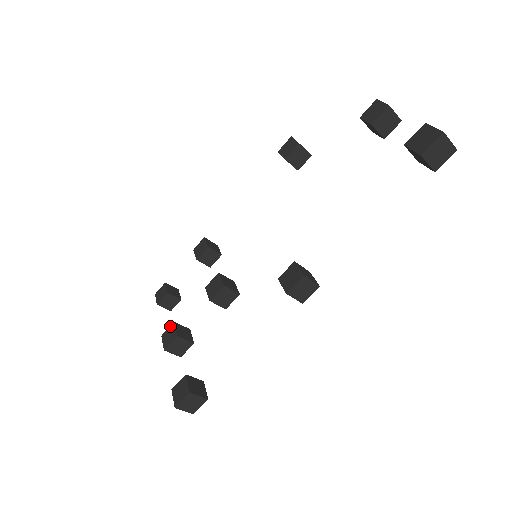
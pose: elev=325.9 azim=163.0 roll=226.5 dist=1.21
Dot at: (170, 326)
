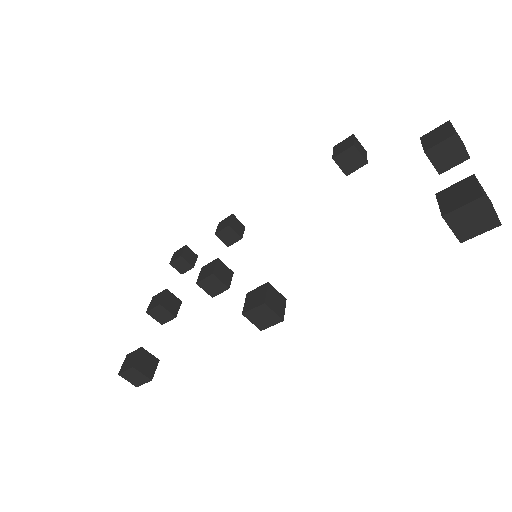
Dot at: (162, 291)
